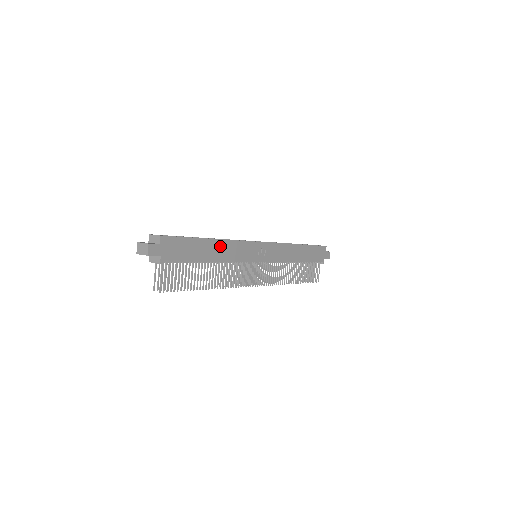
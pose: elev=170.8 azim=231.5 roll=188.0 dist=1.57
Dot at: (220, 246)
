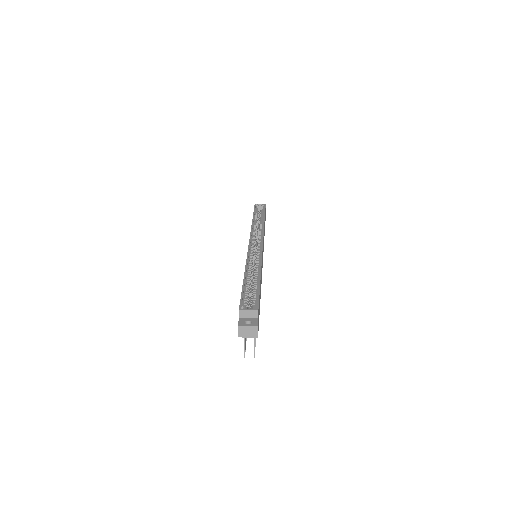
Dot at: occluded
